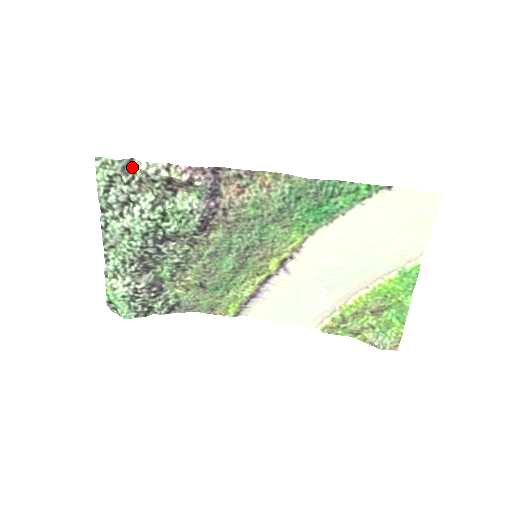
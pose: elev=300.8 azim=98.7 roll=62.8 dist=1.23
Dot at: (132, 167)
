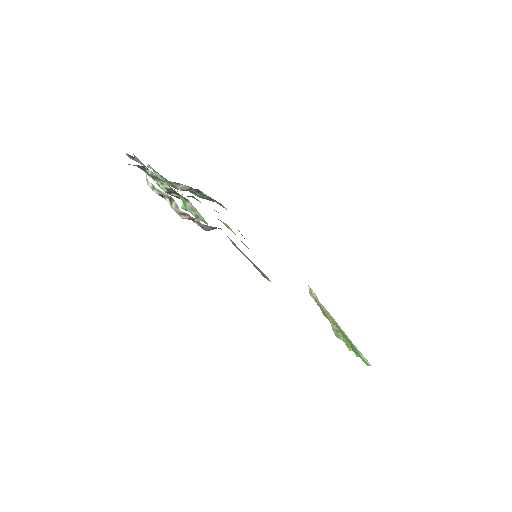
Dot at: (145, 169)
